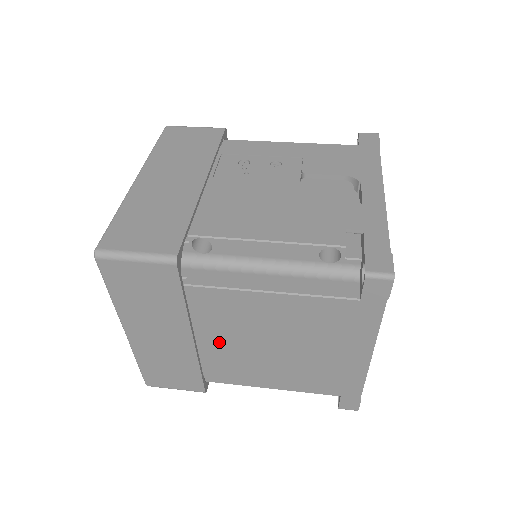
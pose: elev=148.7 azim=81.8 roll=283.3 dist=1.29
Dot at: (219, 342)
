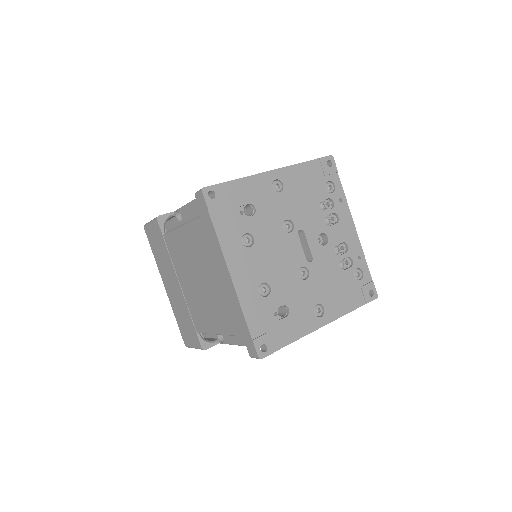
Dot at: (186, 284)
